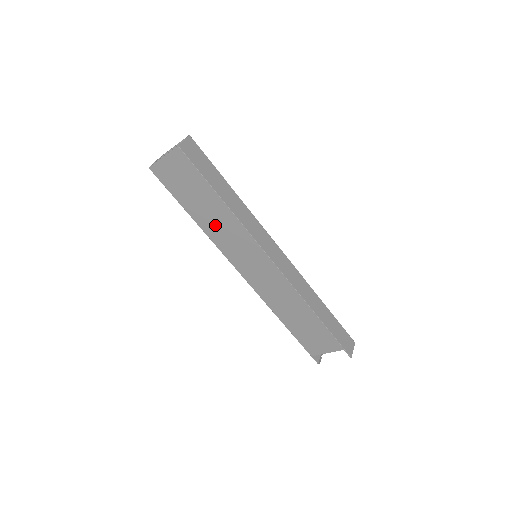
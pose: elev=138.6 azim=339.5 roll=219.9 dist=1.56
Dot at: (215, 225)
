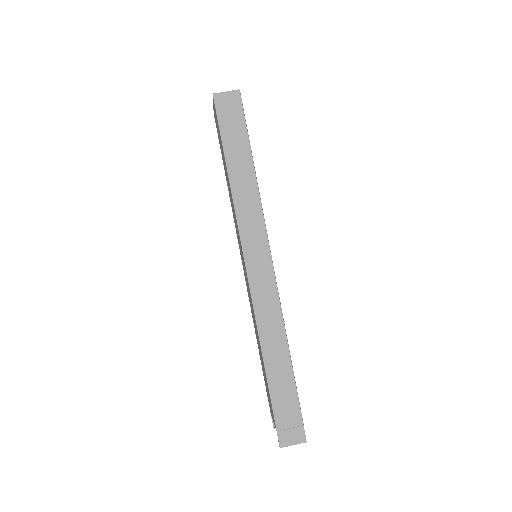
Dot at: occluded
